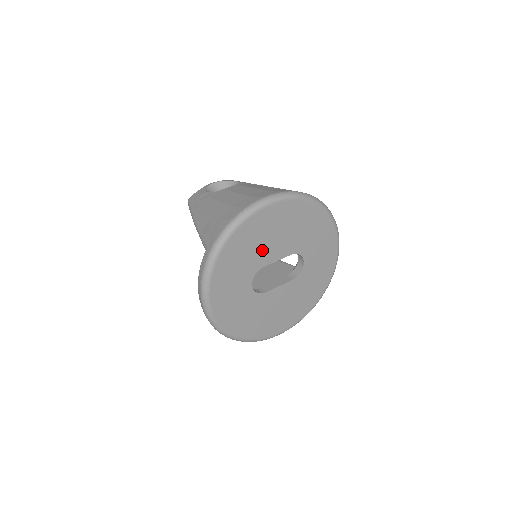
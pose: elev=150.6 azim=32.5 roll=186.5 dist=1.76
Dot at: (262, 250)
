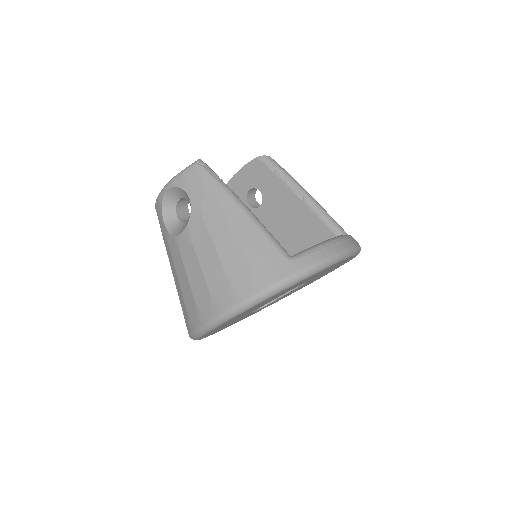
Dot at: (242, 316)
